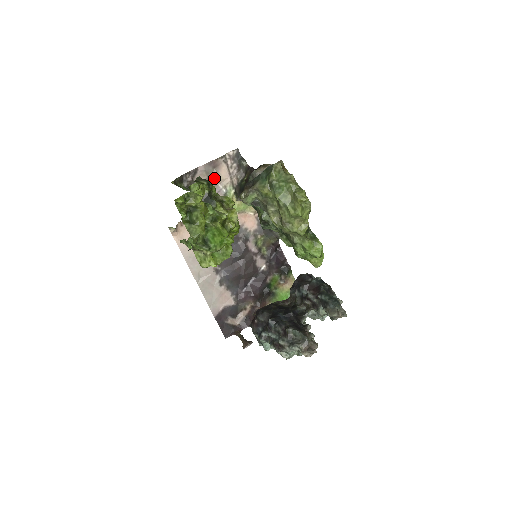
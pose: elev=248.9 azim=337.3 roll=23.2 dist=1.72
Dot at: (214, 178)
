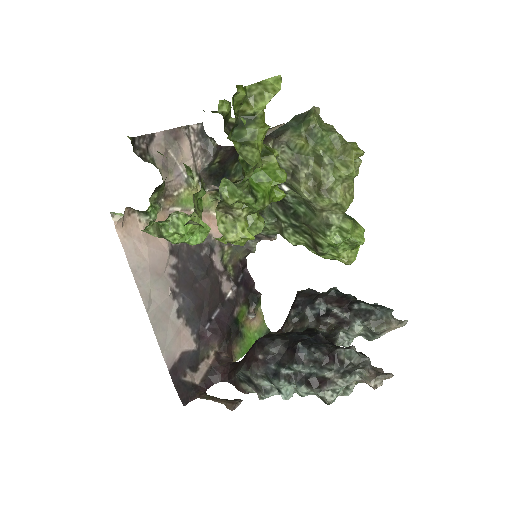
Dot at: (174, 154)
